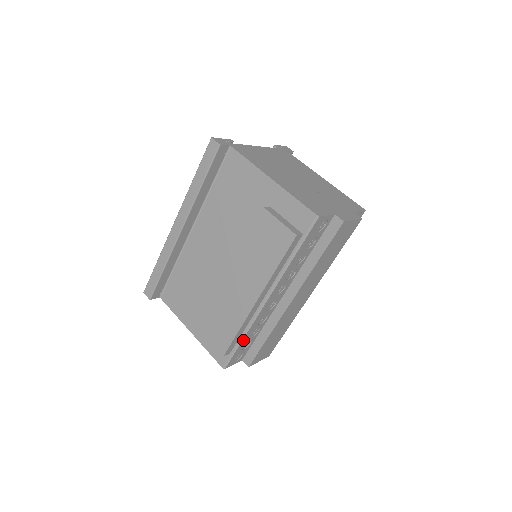
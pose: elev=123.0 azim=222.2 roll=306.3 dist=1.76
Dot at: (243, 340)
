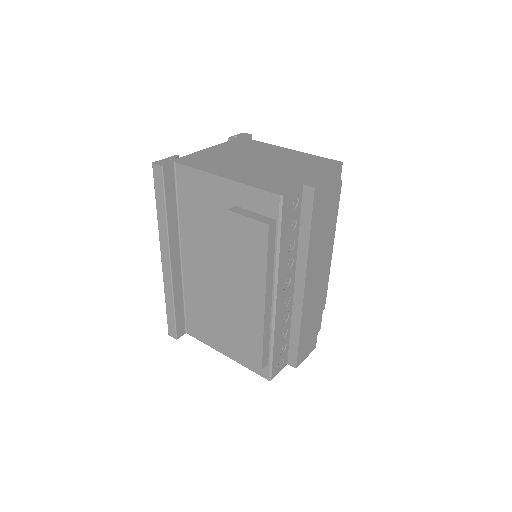
Dot at: (274, 346)
